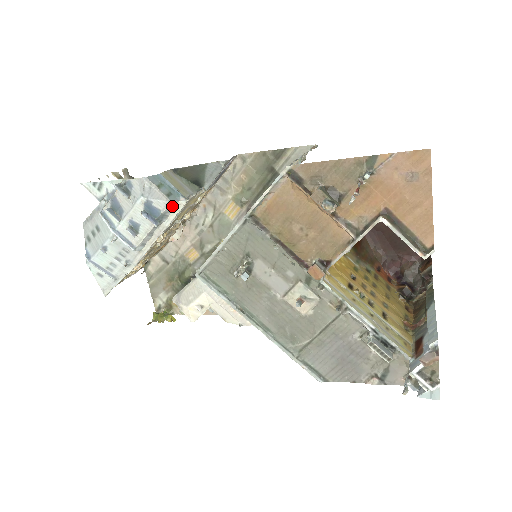
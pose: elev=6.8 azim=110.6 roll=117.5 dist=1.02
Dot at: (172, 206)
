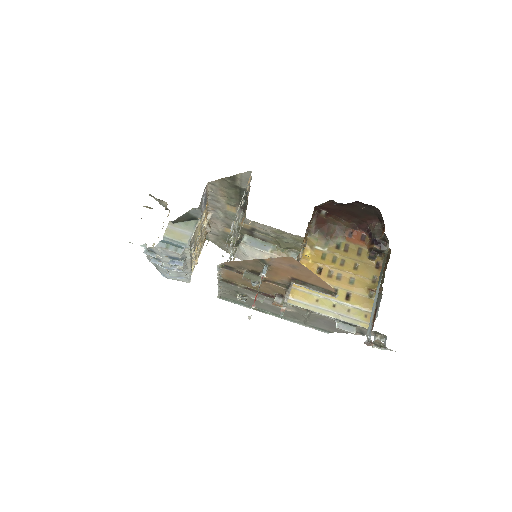
Dot at: (183, 253)
